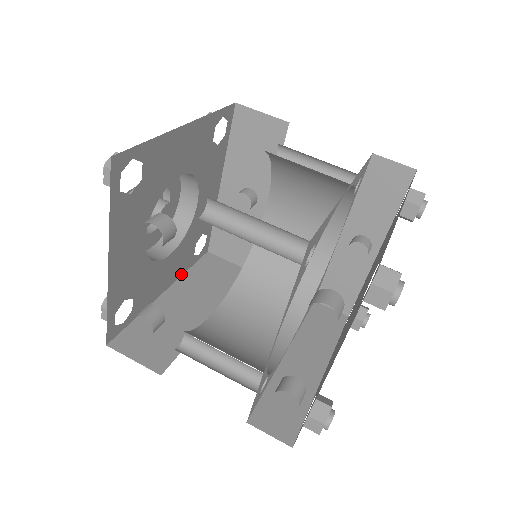
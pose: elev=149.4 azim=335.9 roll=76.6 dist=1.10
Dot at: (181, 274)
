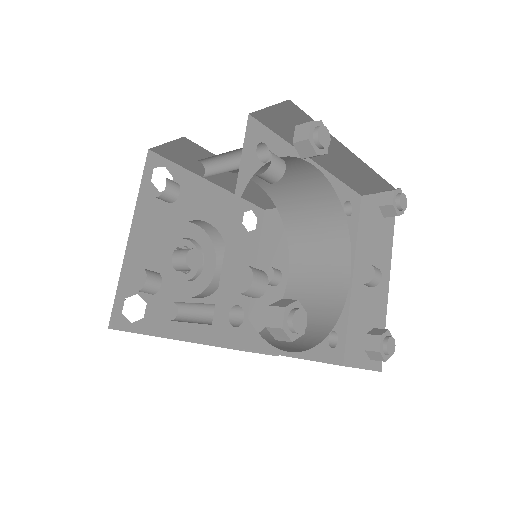
Dot at: (206, 343)
